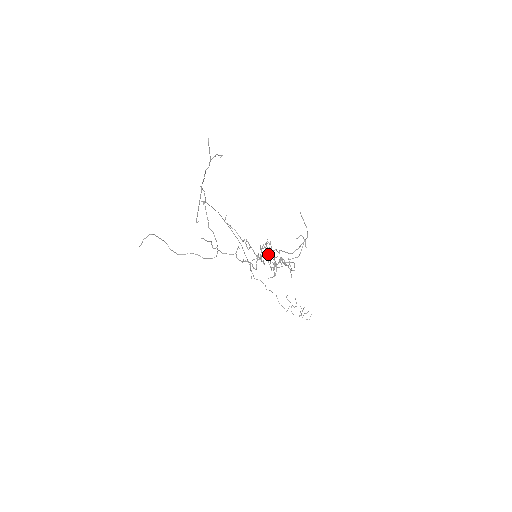
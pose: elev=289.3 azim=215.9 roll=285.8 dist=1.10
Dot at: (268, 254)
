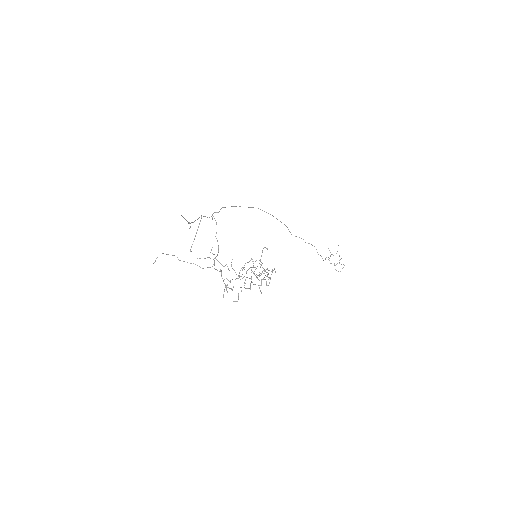
Dot at: (251, 269)
